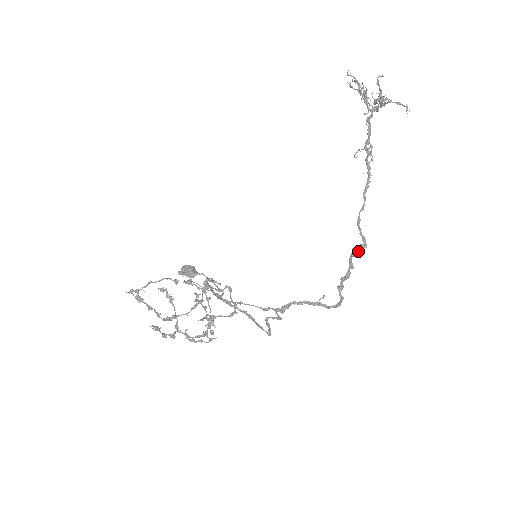
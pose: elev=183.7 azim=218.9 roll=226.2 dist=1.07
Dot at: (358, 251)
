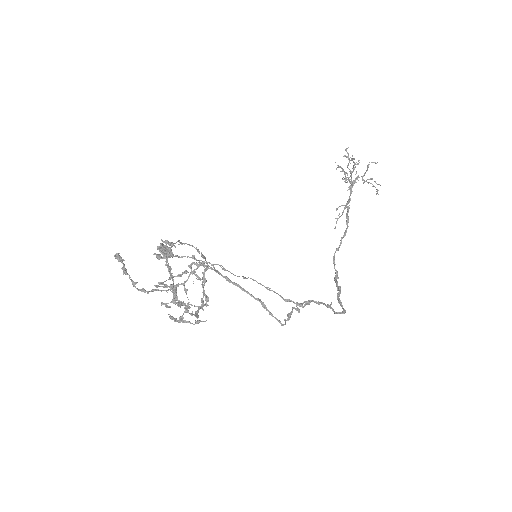
Dot at: occluded
